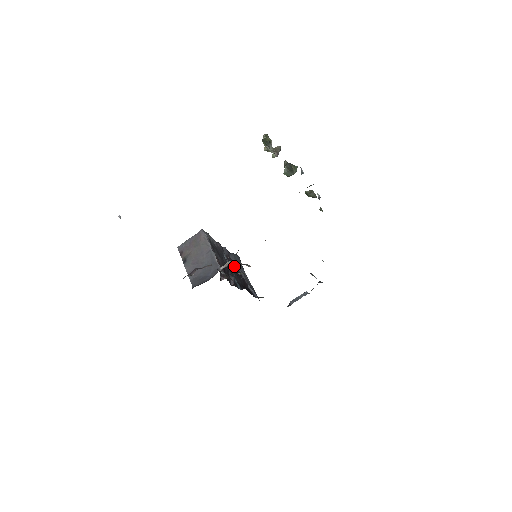
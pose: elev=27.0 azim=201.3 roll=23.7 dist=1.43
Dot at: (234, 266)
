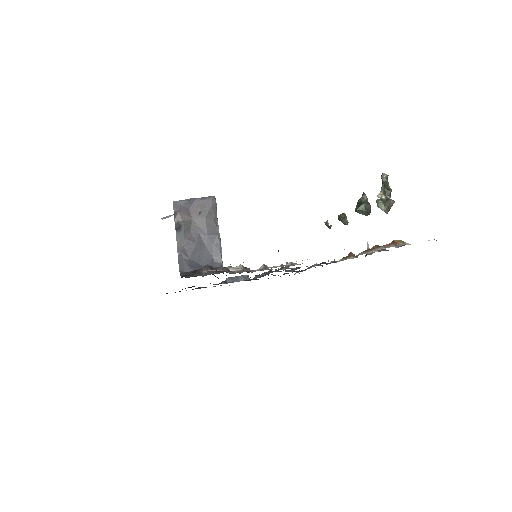
Dot at: occluded
